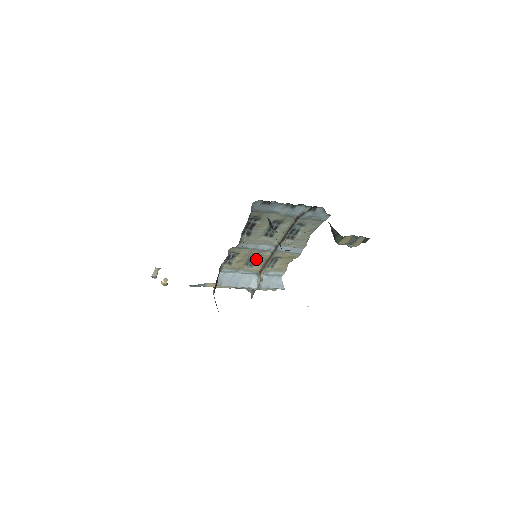
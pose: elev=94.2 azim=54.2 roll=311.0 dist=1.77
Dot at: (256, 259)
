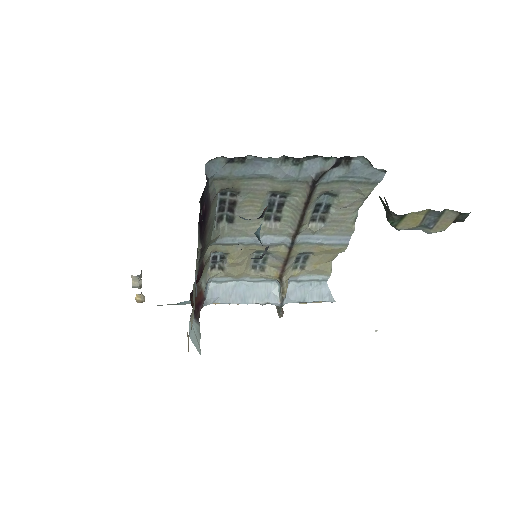
Dot at: (266, 258)
